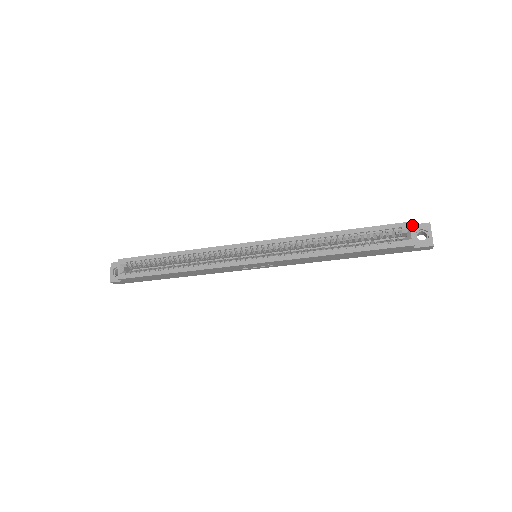
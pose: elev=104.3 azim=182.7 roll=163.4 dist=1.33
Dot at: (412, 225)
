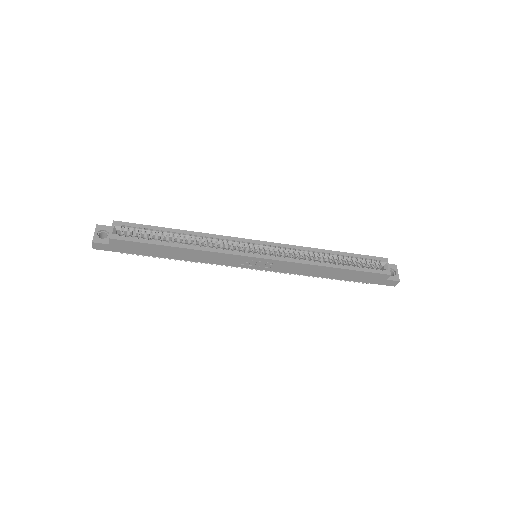
Dot at: occluded
